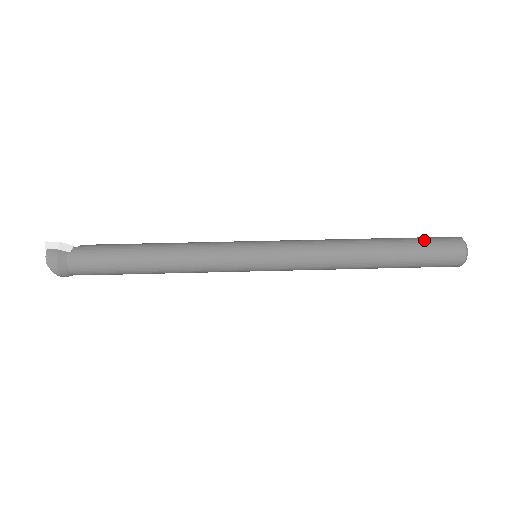
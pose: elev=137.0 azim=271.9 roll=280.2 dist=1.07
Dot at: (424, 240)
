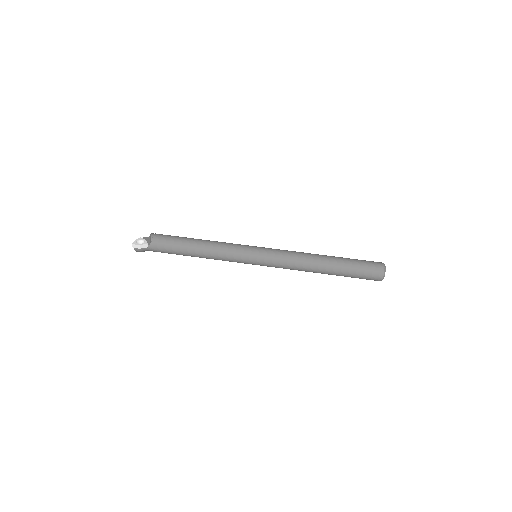
Dot at: (358, 273)
